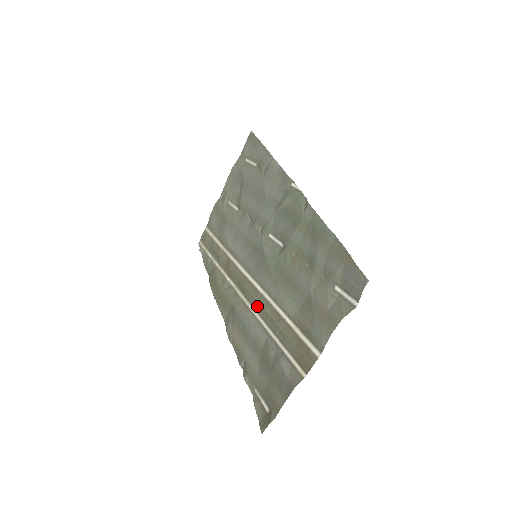
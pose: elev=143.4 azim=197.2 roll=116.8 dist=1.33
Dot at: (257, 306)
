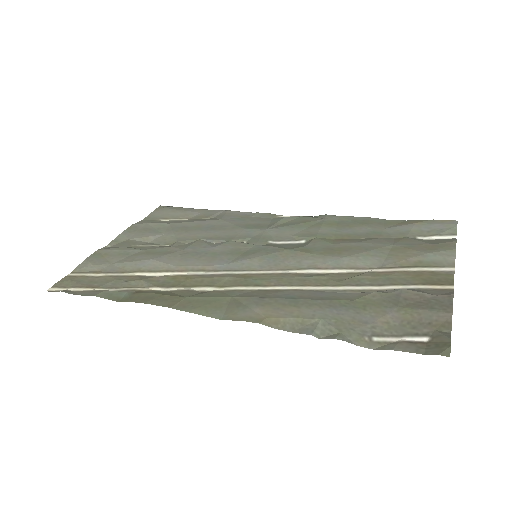
Dot at: (299, 281)
